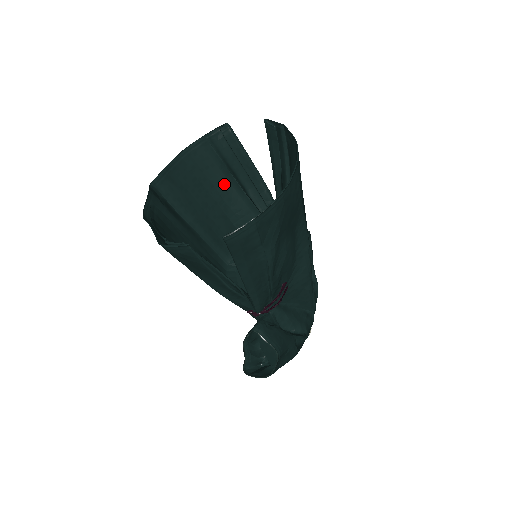
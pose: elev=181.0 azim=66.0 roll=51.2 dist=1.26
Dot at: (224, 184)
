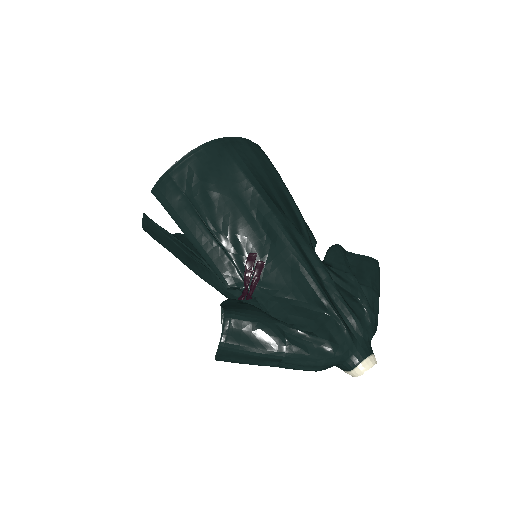
Dot at: occluded
